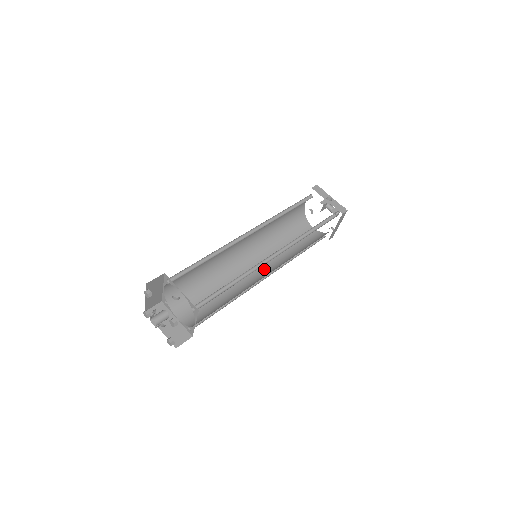
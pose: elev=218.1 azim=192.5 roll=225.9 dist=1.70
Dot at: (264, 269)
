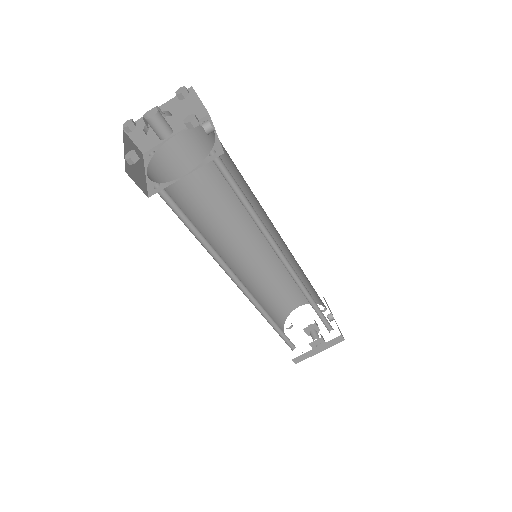
Dot at: occluded
